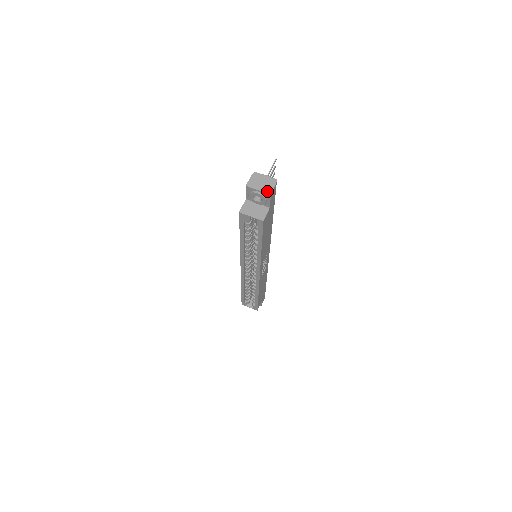
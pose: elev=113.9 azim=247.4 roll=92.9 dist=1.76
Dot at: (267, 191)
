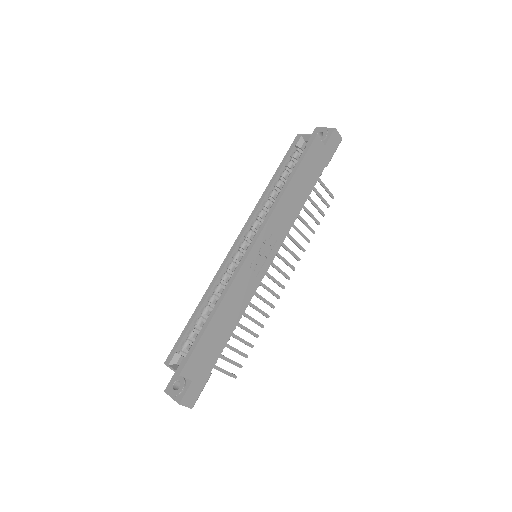
Dot at: (332, 129)
